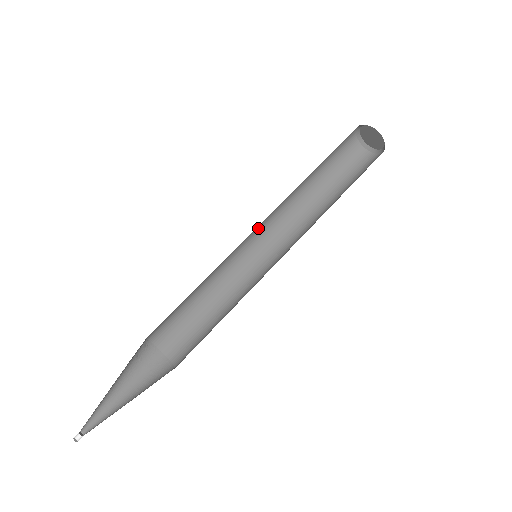
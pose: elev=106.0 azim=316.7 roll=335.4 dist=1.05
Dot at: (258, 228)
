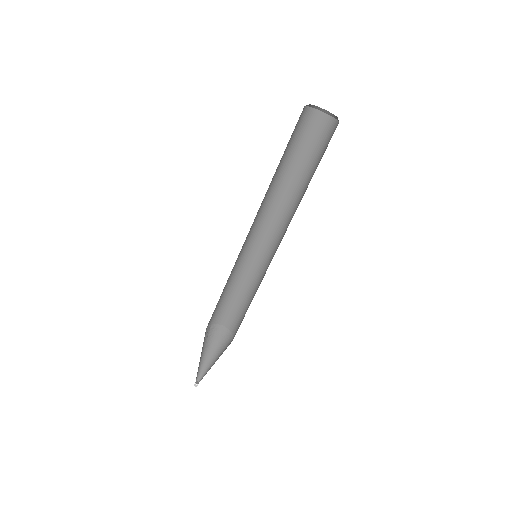
Dot at: (254, 230)
